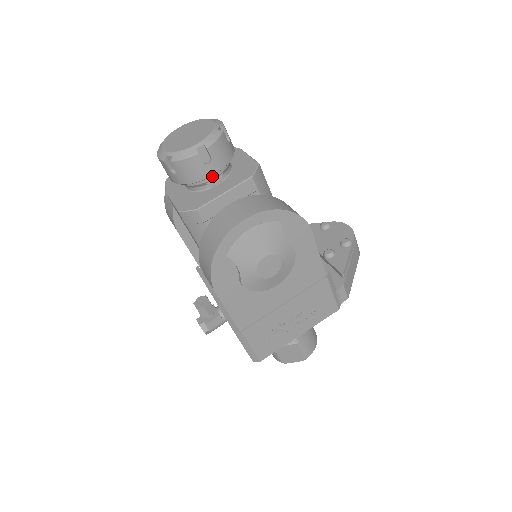
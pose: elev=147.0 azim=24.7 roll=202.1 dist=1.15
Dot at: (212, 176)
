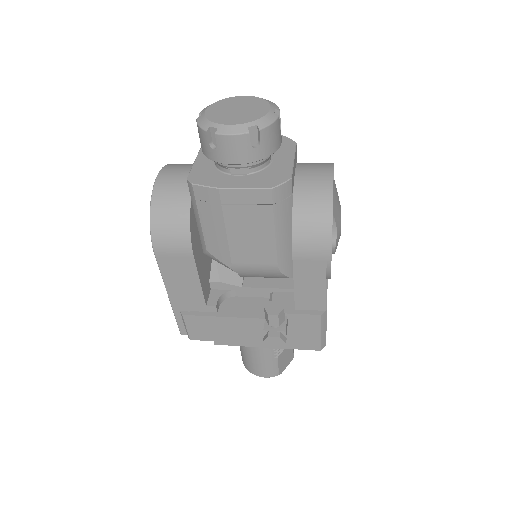
Dot at: occluded
